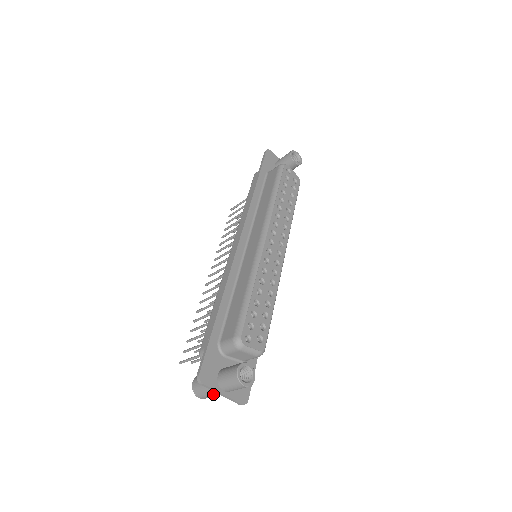
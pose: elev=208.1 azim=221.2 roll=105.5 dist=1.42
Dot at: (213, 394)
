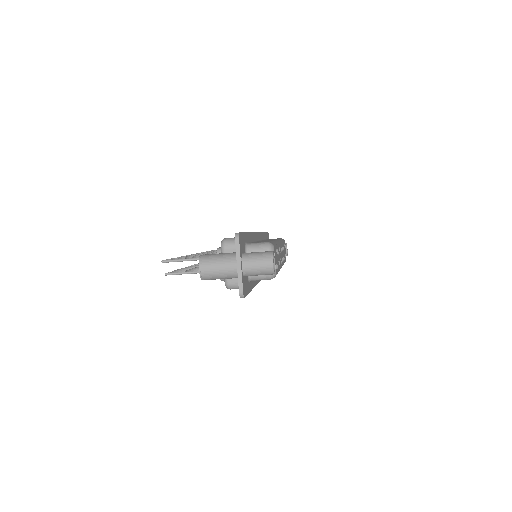
Dot at: (225, 266)
